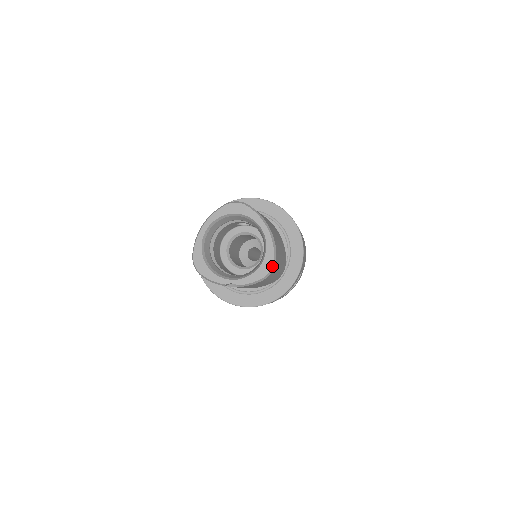
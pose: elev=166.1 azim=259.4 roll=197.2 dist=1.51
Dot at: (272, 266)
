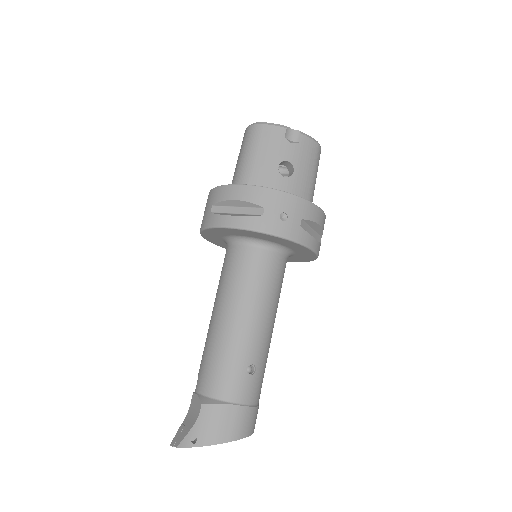
Dot at: occluded
